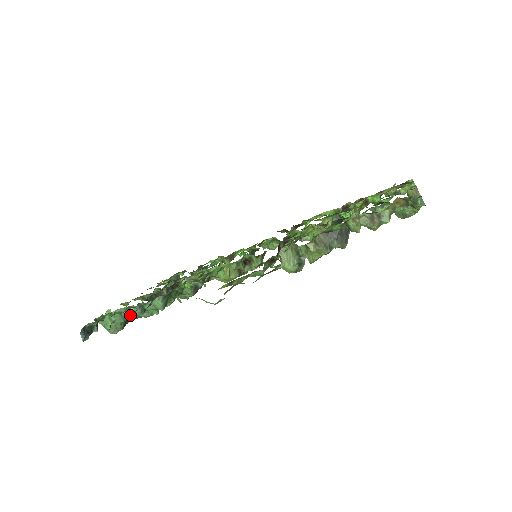
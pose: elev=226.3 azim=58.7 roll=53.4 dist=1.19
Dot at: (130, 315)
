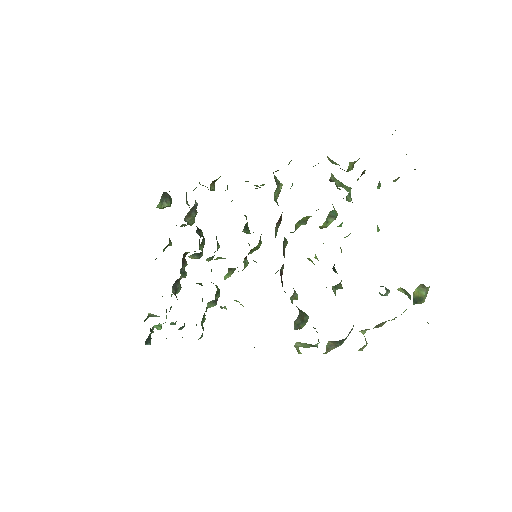
Dot at: (173, 324)
